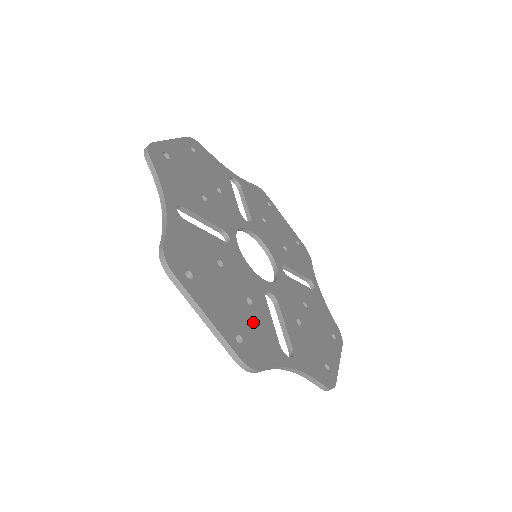
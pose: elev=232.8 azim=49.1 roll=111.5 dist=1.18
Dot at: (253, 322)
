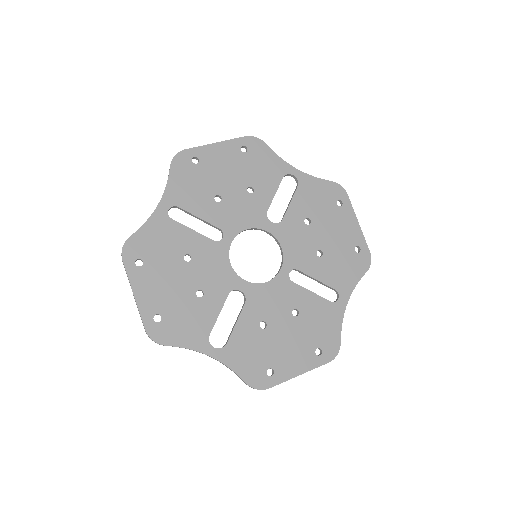
Dot at: (189, 310)
